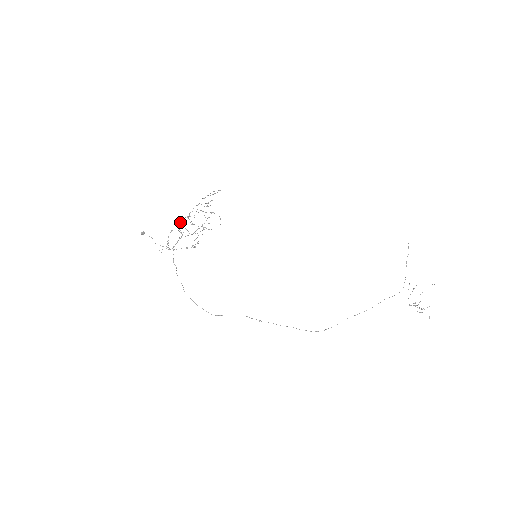
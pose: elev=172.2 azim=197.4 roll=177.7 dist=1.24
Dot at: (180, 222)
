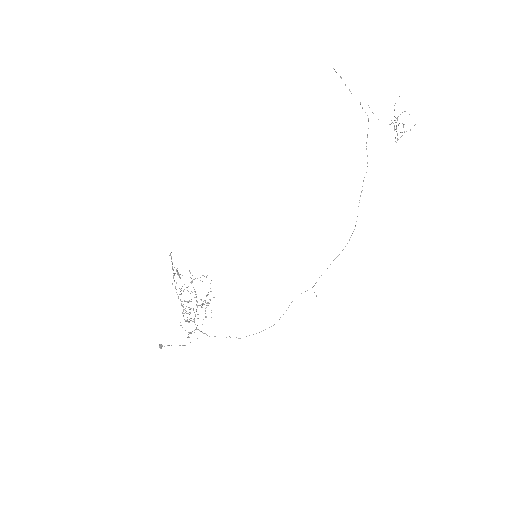
Dot at: (184, 319)
